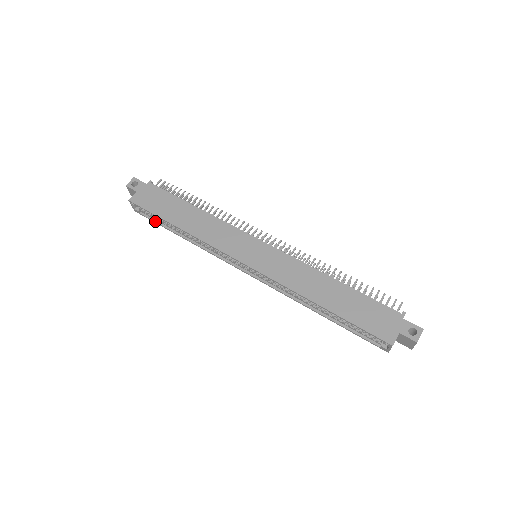
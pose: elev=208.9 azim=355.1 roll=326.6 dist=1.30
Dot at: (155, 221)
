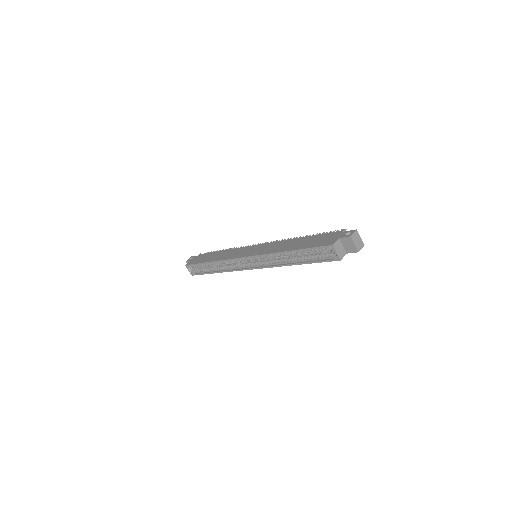
Dot at: (202, 273)
